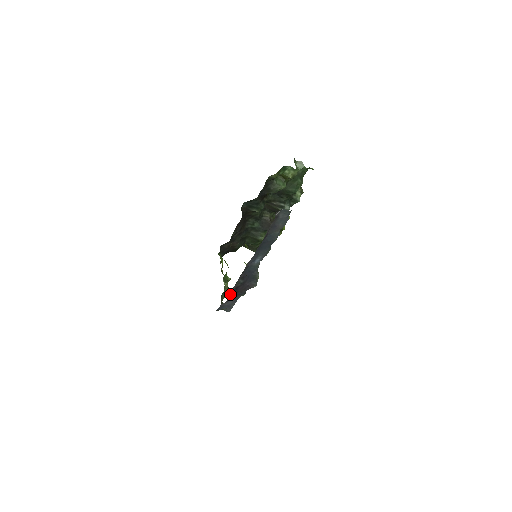
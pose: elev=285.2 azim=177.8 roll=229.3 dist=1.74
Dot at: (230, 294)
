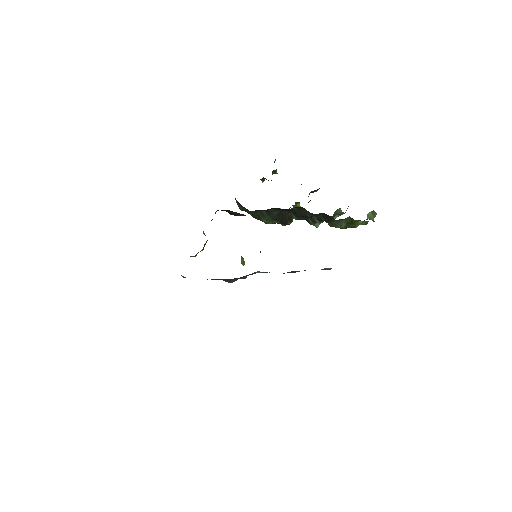
Dot at: occluded
